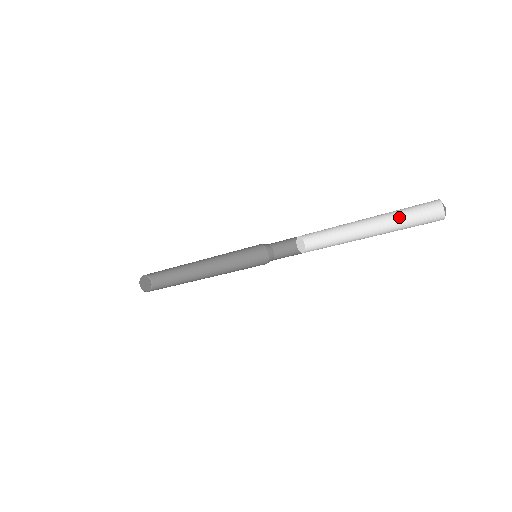
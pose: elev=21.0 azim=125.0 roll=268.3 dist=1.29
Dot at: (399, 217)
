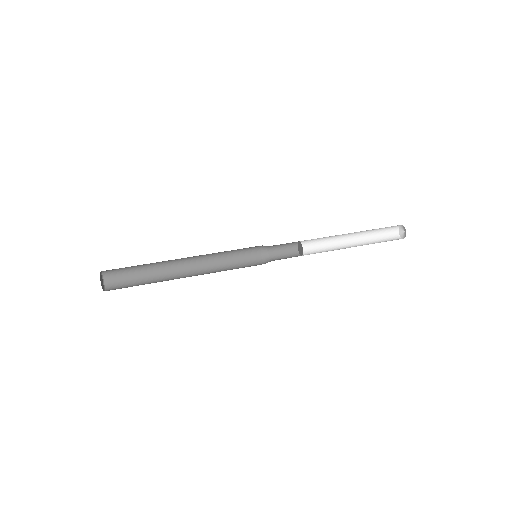
Dot at: (375, 229)
